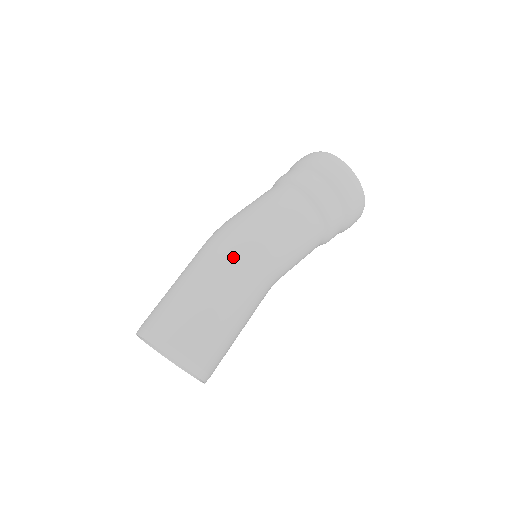
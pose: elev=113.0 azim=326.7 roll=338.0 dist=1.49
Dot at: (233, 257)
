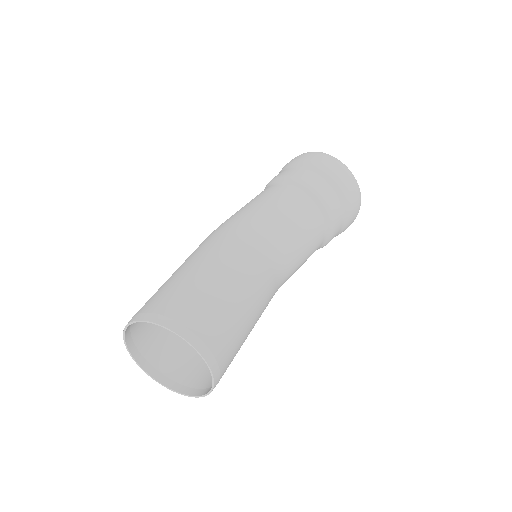
Dot at: (205, 241)
